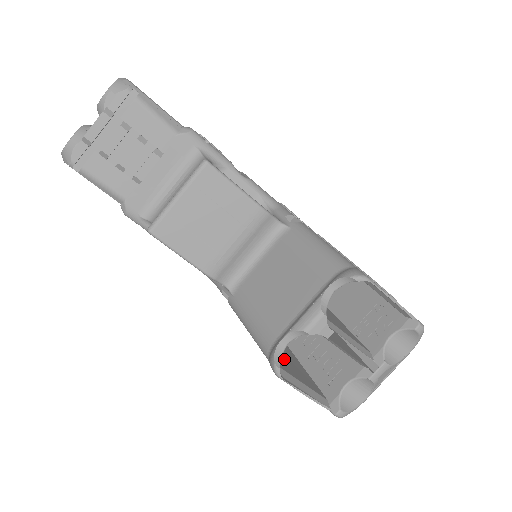
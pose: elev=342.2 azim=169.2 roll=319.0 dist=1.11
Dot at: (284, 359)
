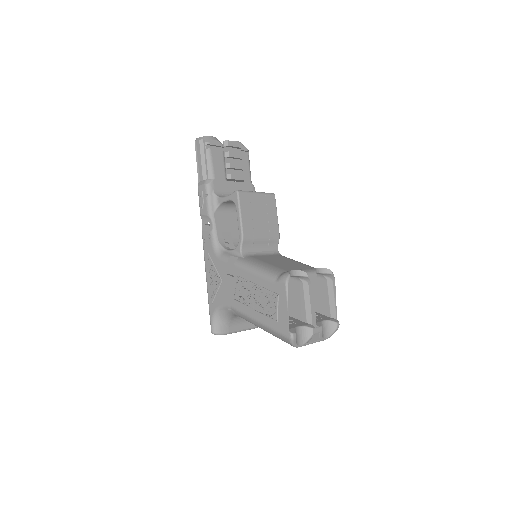
Dot at: (269, 296)
